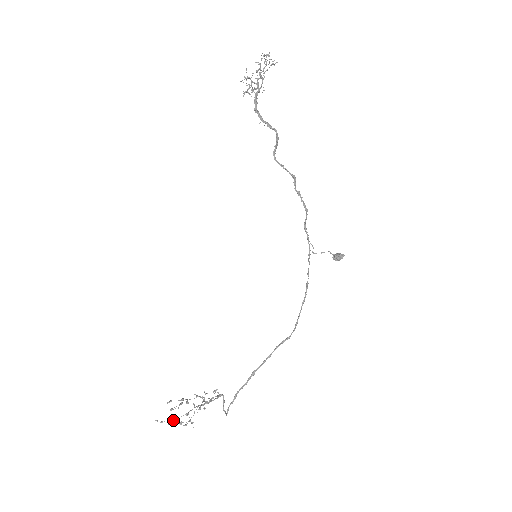
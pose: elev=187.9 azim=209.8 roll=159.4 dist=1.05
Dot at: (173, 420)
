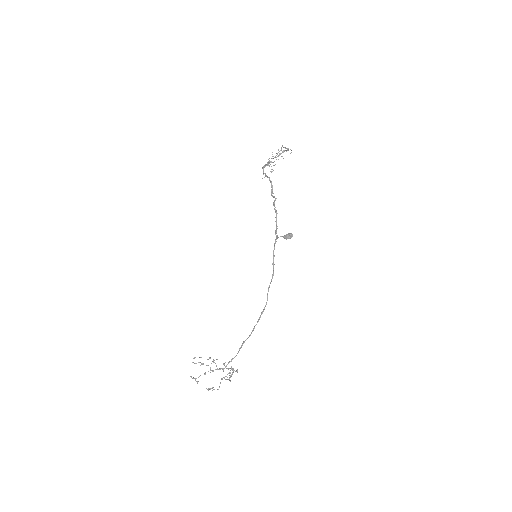
Dot at: (198, 377)
